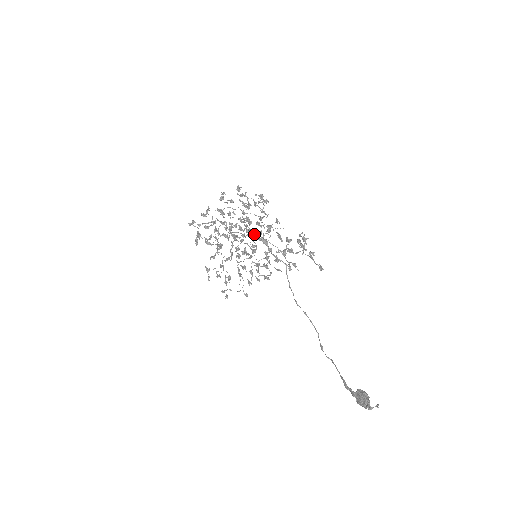
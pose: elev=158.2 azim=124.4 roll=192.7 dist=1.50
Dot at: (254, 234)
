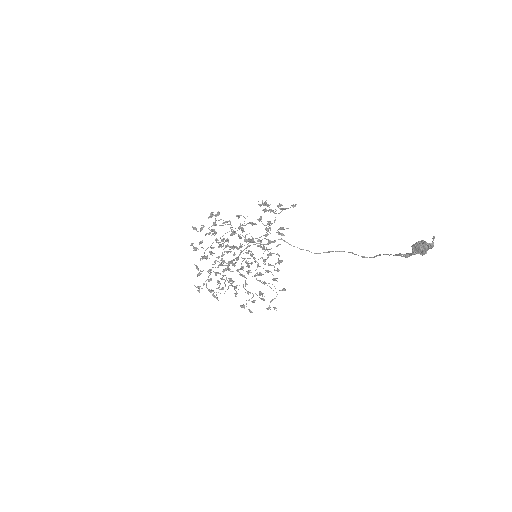
Dot at: occluded
